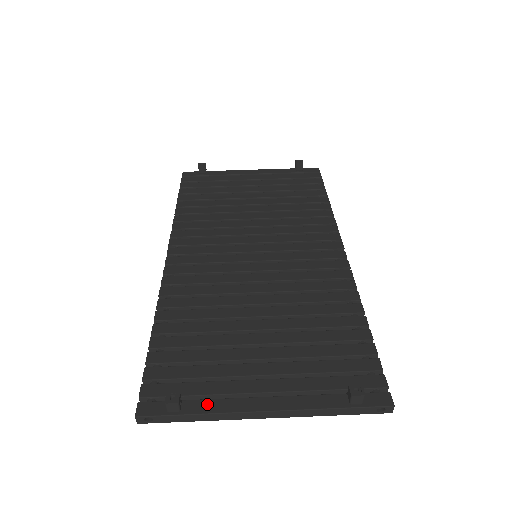
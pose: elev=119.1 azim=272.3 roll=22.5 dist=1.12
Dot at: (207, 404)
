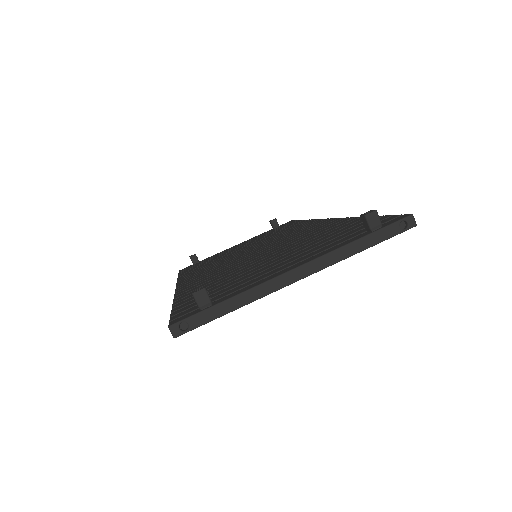
Dot at: (237, 292)
